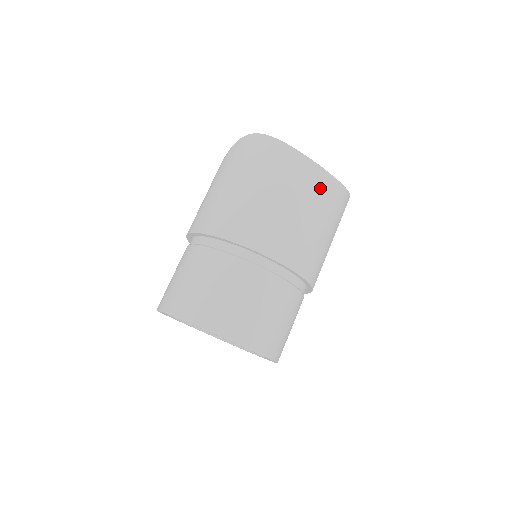
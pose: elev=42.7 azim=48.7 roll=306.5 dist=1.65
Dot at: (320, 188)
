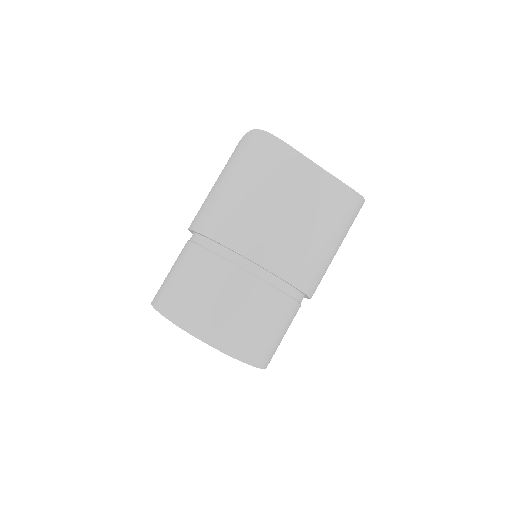
Dot at: (314, 187)
